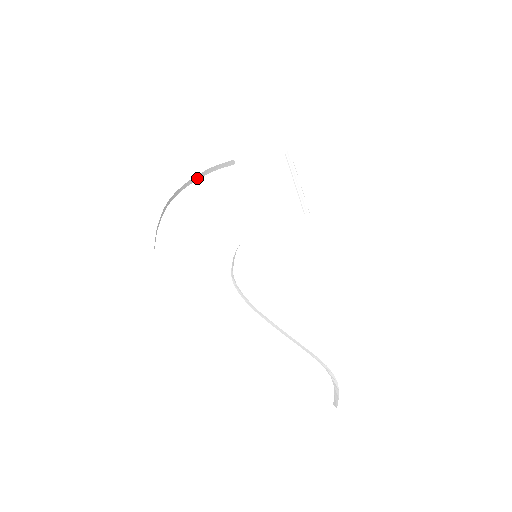
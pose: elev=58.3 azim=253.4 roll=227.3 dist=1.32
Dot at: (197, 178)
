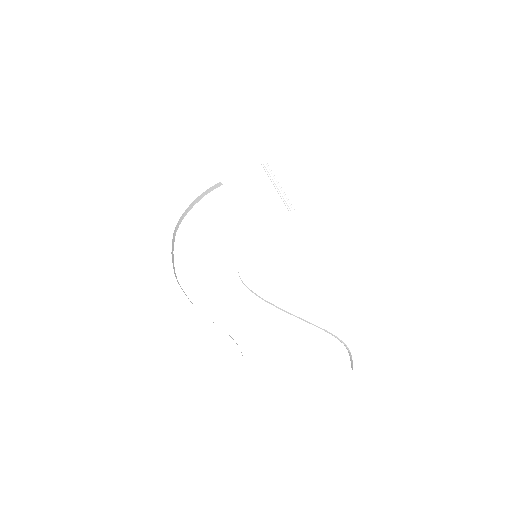
Dot at: (195, 203)
